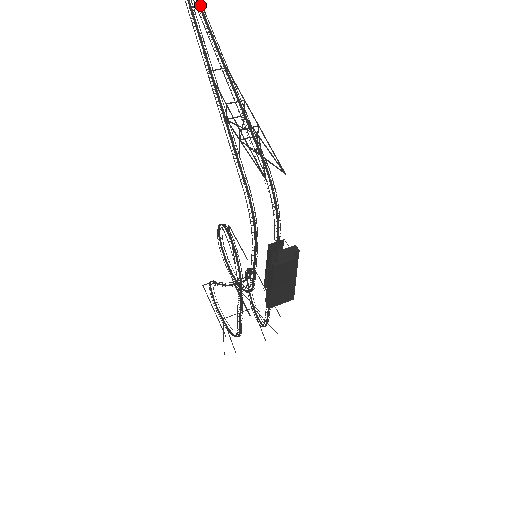
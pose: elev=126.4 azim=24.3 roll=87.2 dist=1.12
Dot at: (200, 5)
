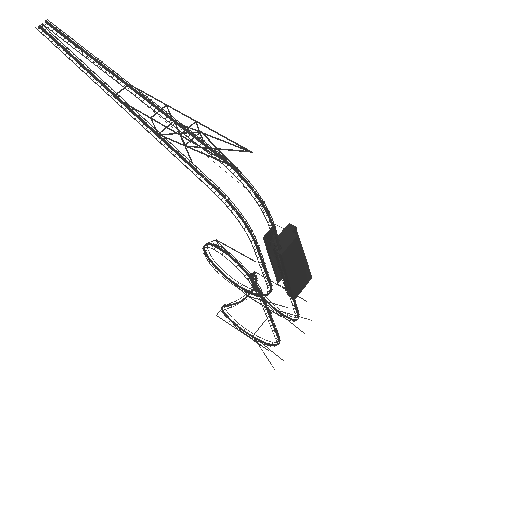
Dot at: (66, 37)
